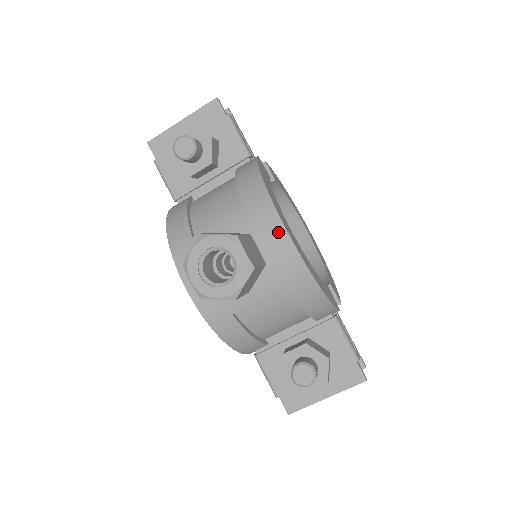
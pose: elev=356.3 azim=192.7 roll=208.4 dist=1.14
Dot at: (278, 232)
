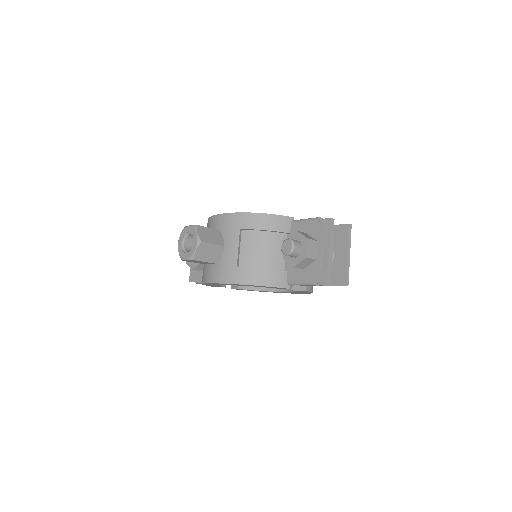
Dot at: (217, 219)
